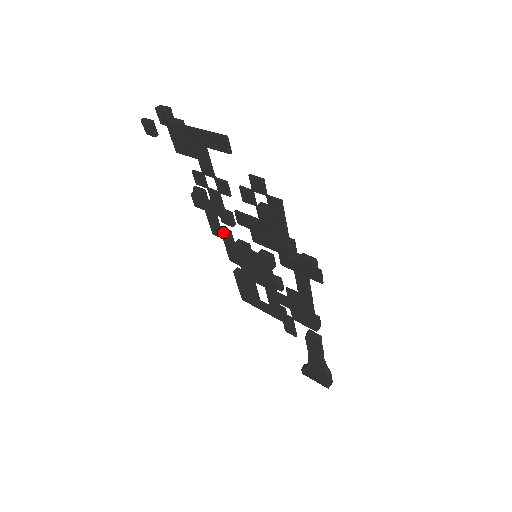
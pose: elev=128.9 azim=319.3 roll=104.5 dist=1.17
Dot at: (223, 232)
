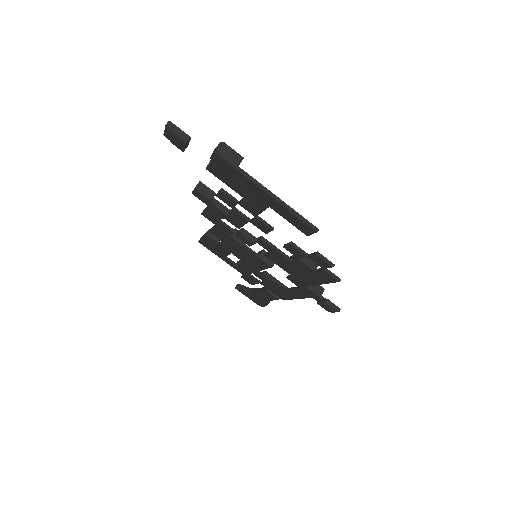
Dot at: (222, 226)
